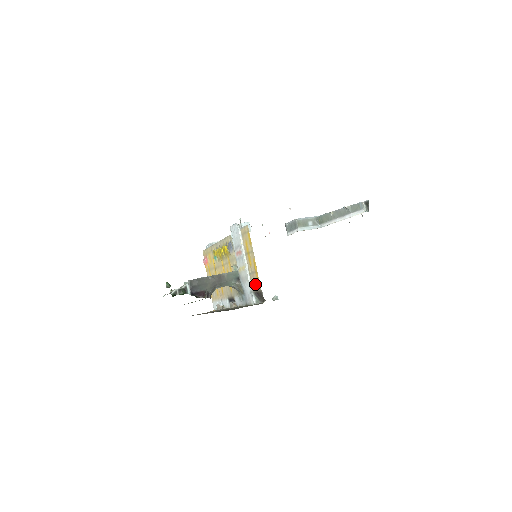
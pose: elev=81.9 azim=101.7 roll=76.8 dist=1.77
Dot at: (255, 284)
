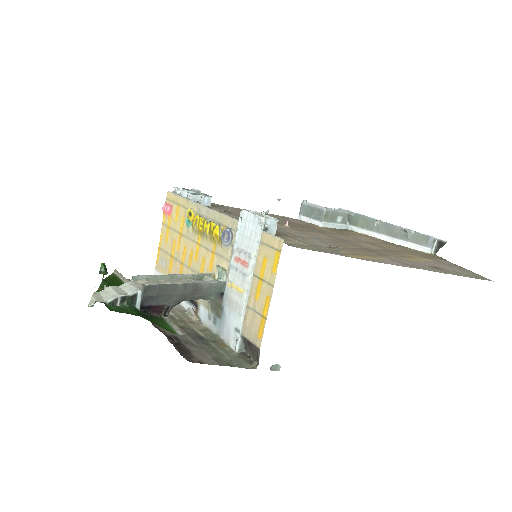
Dot at: (252, 330)
